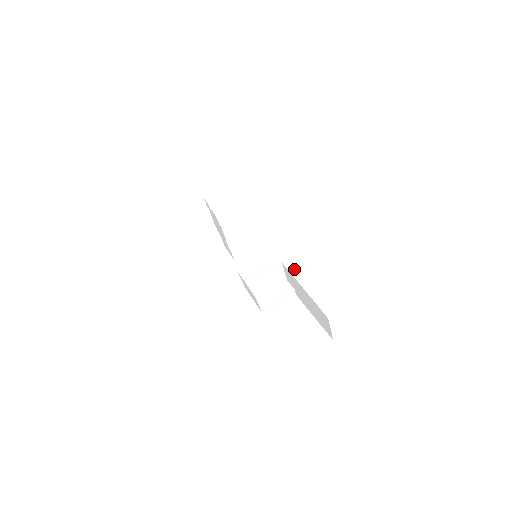
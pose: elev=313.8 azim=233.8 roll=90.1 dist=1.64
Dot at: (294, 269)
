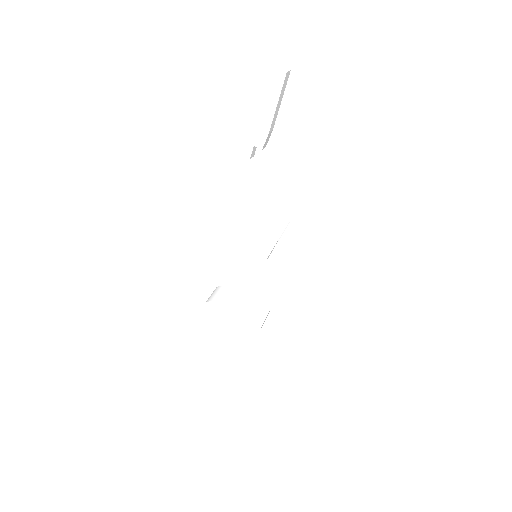
Dot at: (228, 130)
